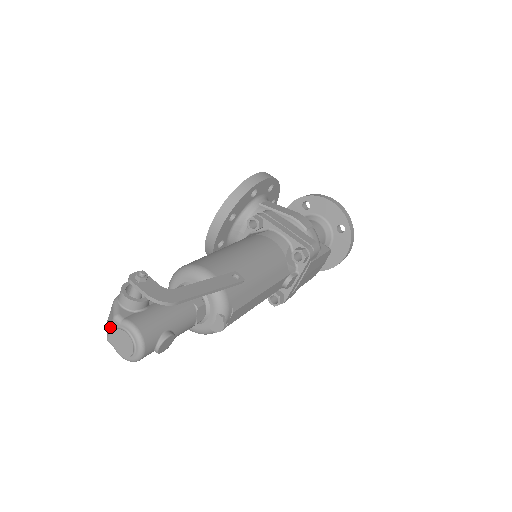
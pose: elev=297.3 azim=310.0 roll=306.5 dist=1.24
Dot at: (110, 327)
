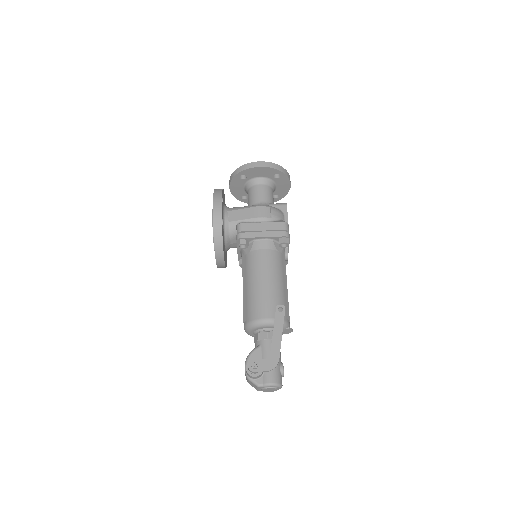
Dot at: (258, 389)
